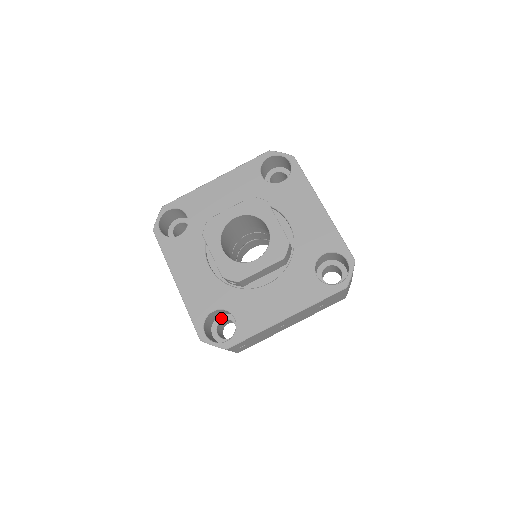
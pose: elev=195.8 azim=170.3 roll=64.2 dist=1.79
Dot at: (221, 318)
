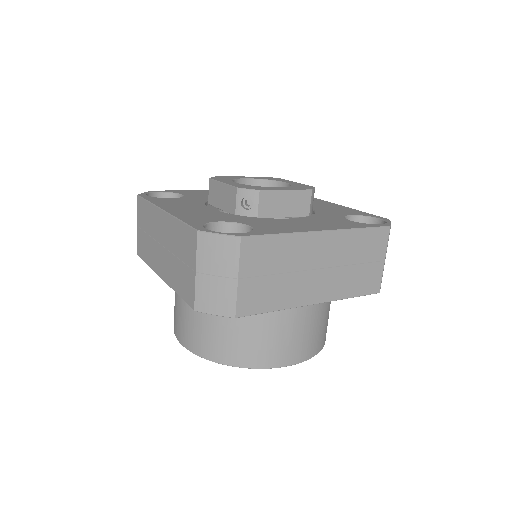
Dot at: occluded
